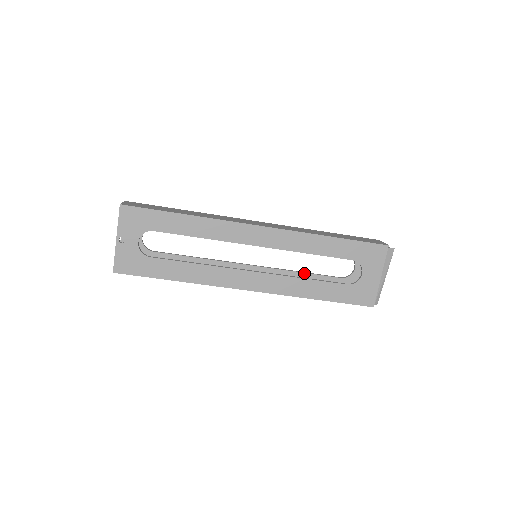
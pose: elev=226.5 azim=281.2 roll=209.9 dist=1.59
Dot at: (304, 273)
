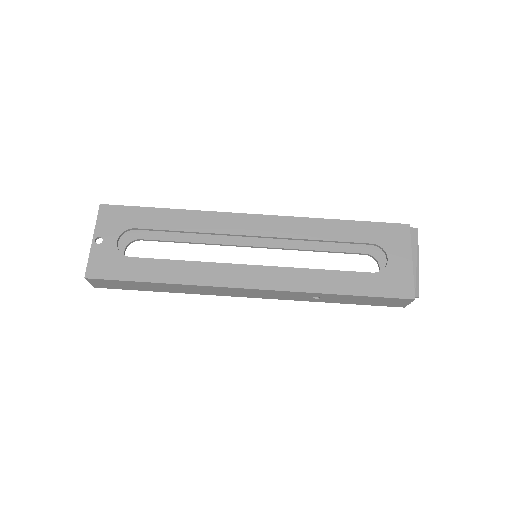
Dot at: occluded
